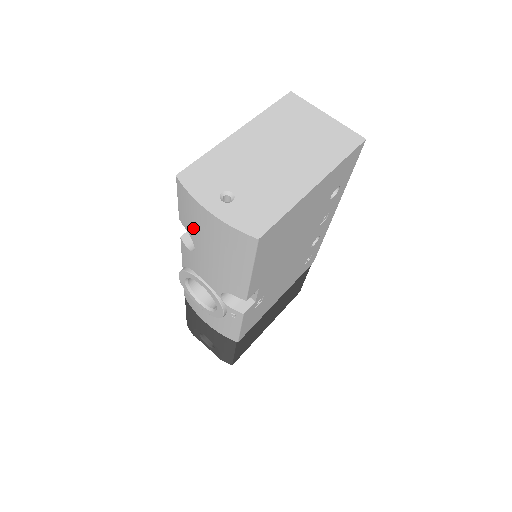
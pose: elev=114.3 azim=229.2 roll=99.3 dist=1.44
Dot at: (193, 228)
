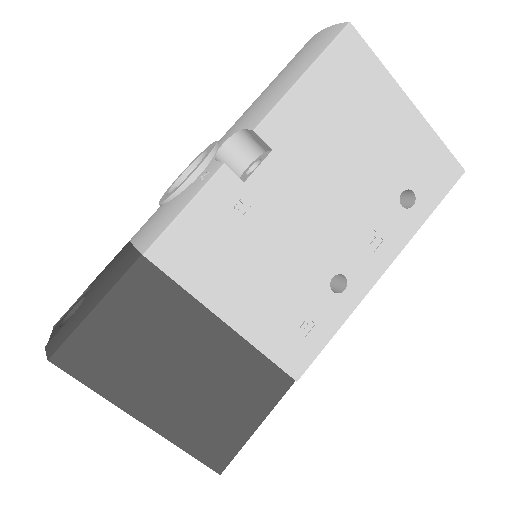
Dot at: occluded
